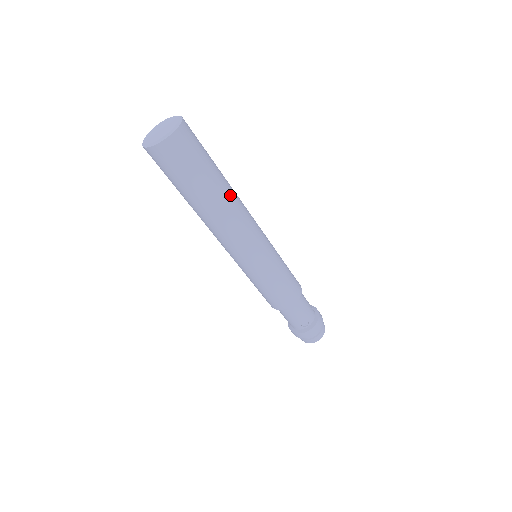
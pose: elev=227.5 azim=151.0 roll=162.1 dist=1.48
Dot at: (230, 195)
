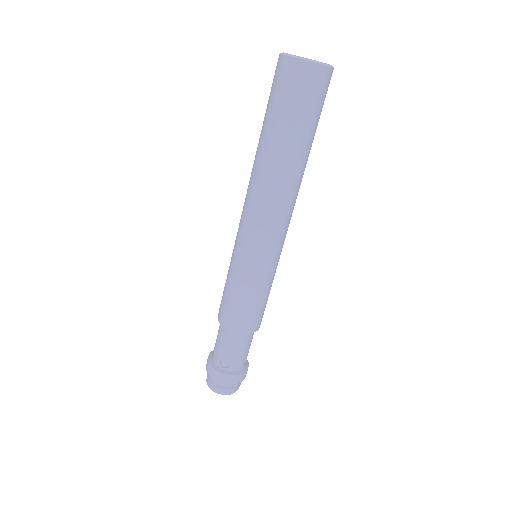
Dot at: (296, 173)
